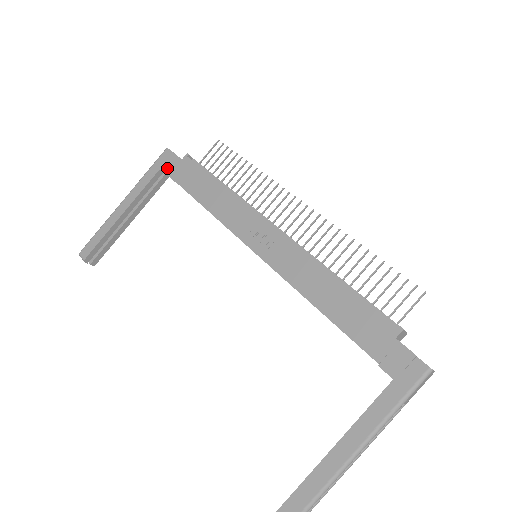
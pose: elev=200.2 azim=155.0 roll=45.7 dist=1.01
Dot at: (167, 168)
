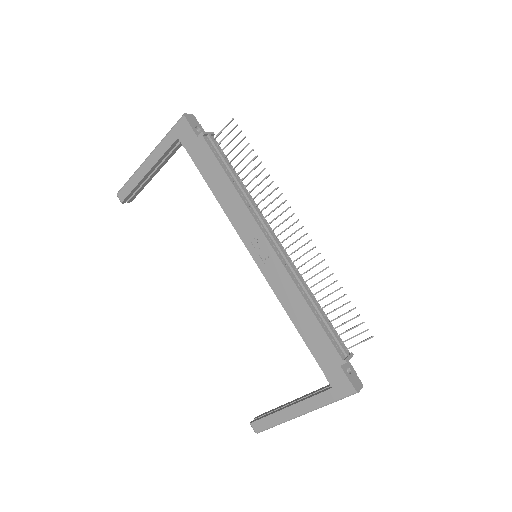
Dot at: (184, 140)
